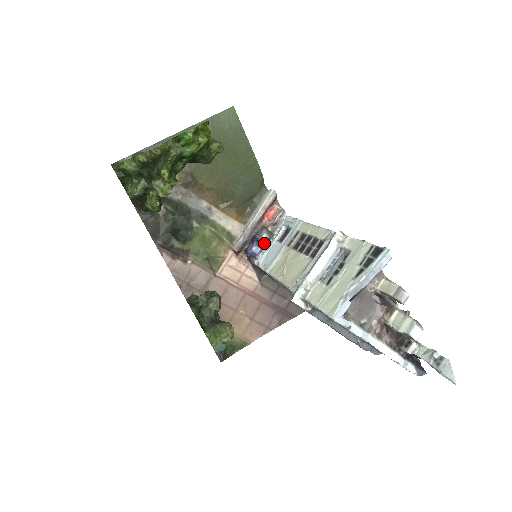
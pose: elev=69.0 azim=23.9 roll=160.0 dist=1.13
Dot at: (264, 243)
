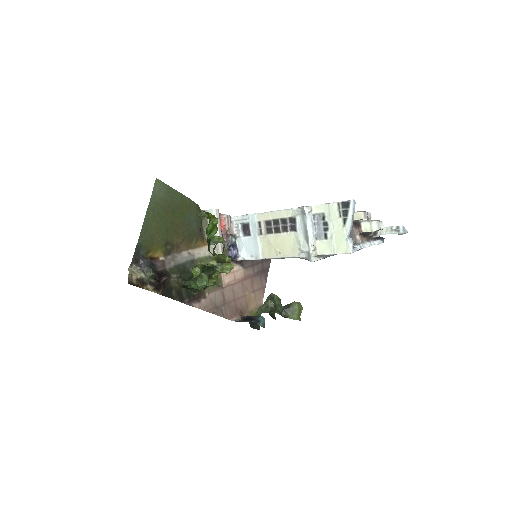
Dot at: (235, 244)
